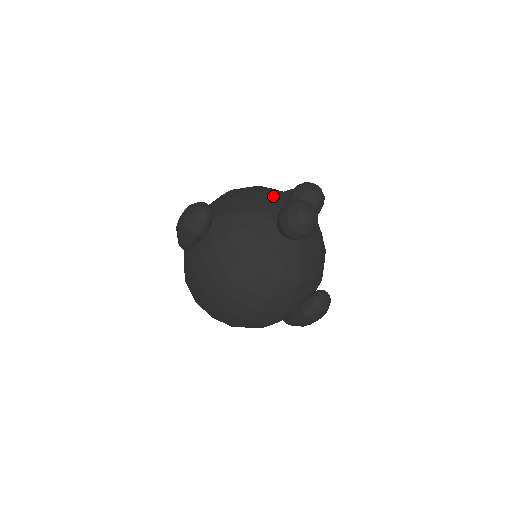
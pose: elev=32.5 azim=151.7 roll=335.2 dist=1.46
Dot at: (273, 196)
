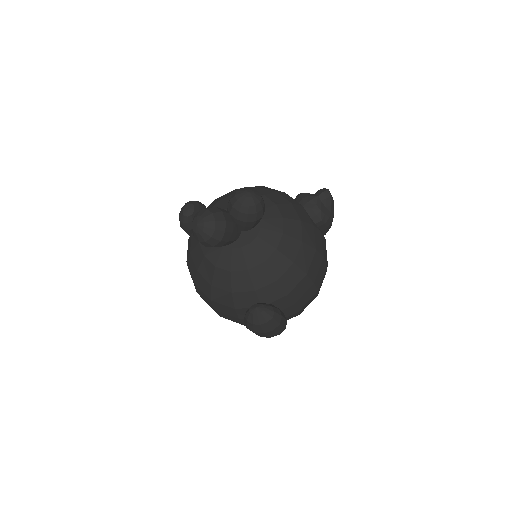
Dot at: occluded
